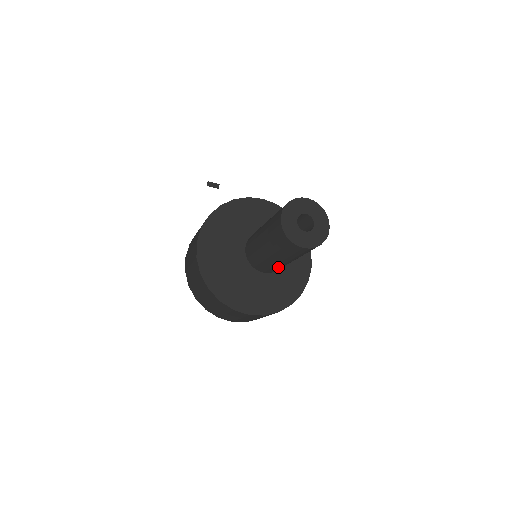
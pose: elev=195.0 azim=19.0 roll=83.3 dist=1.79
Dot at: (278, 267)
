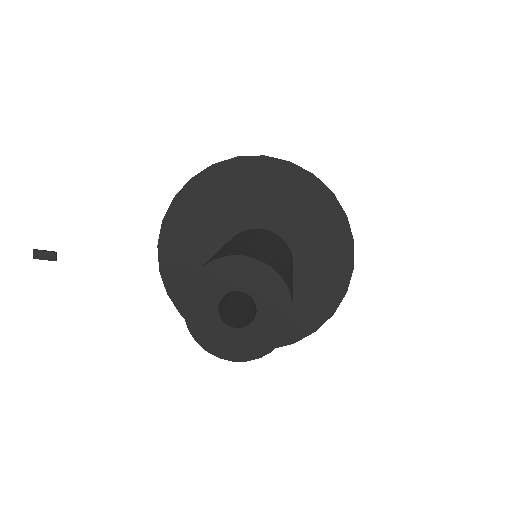
Dot at: occluded
